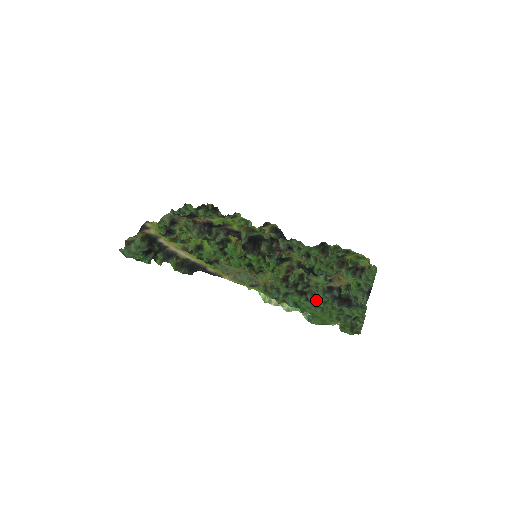
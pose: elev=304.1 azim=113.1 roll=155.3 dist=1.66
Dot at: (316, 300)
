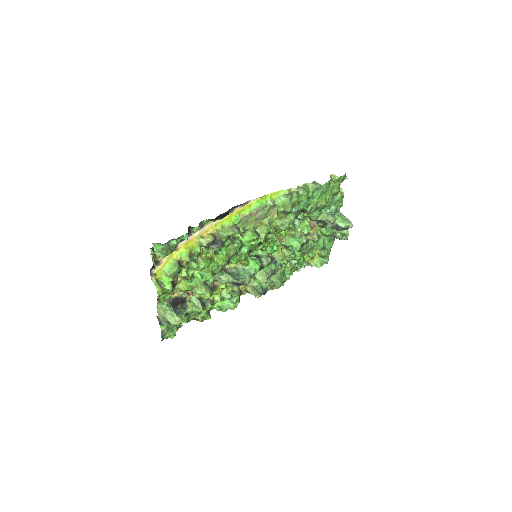
Dot at: (314, 211)
